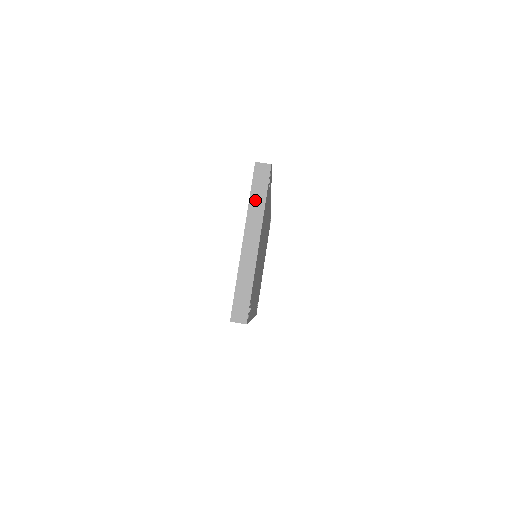
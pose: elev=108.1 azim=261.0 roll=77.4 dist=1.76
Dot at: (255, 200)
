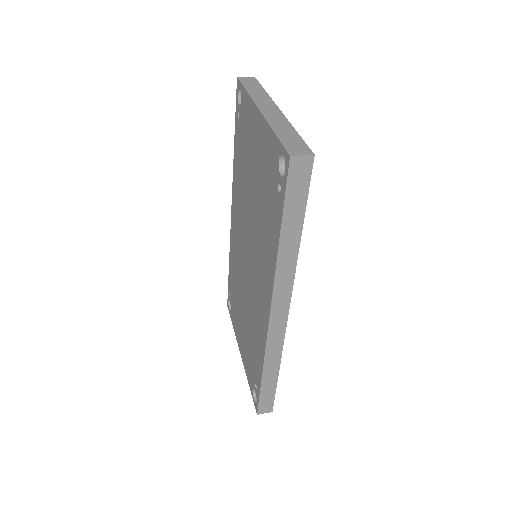
Dot at: (253, 91)
